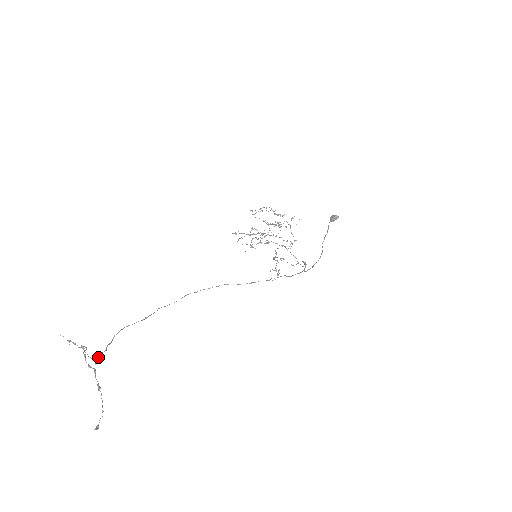
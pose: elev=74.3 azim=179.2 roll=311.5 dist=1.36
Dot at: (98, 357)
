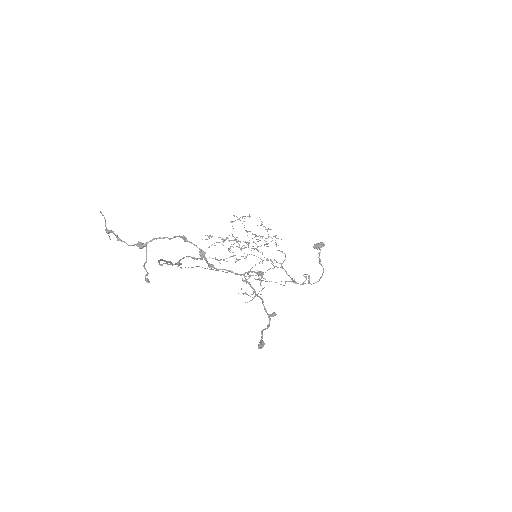
Dot at: (147, 278)
